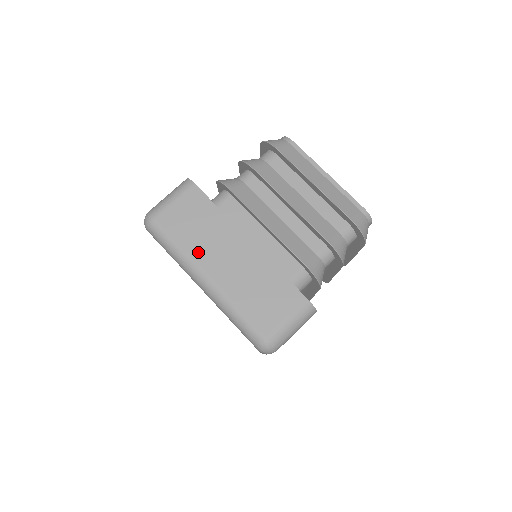
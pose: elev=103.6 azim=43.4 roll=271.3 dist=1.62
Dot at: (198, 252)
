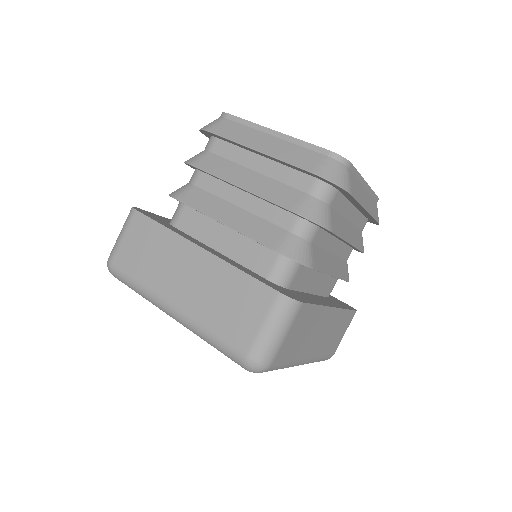
Dot at: (156, 281)
